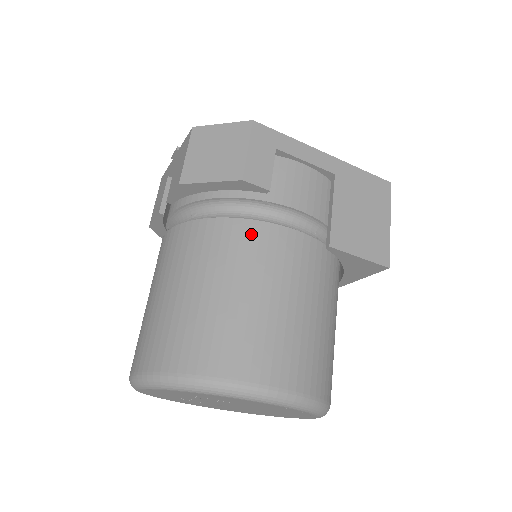
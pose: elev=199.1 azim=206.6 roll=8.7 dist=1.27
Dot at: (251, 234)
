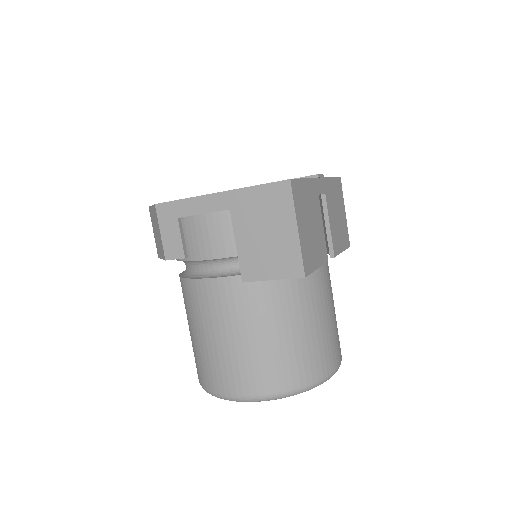
Dot at: (193, 291)
